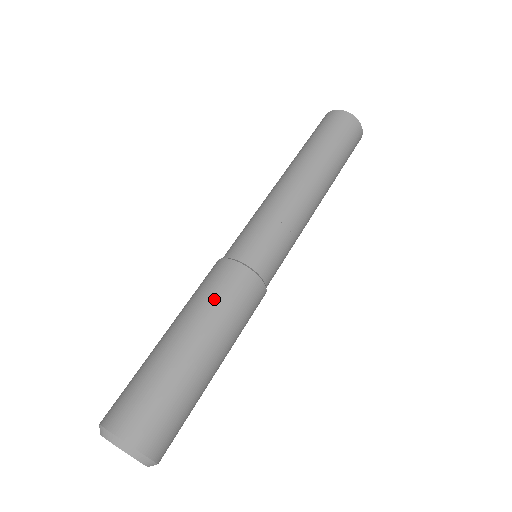
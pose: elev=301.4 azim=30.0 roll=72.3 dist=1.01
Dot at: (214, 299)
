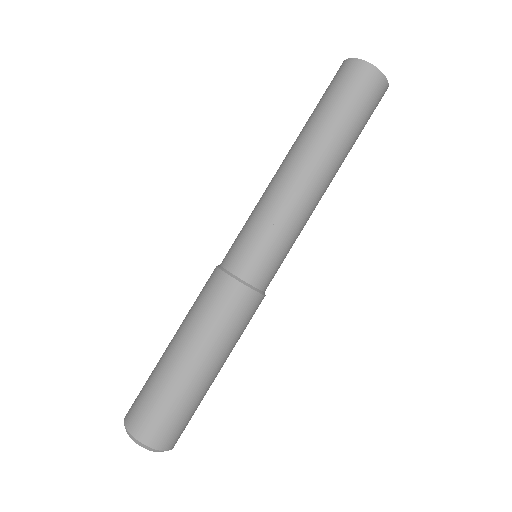
Dot at: (209, 317)
